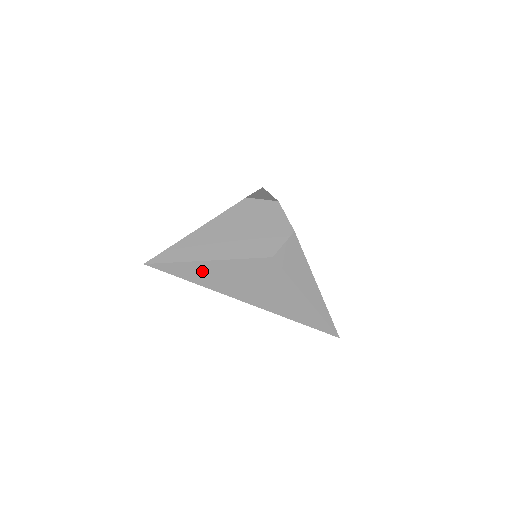
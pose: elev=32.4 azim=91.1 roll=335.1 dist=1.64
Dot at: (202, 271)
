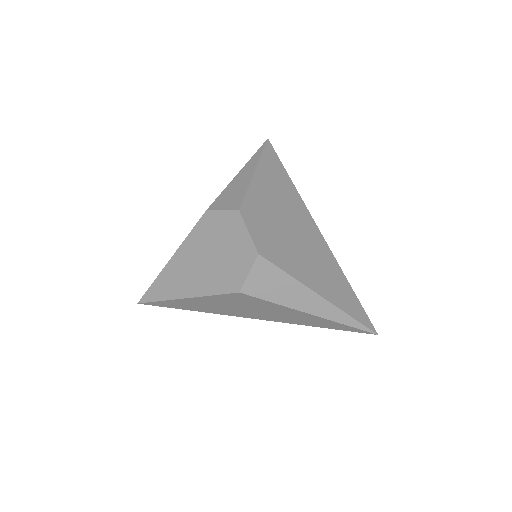
Dot at: (187, 304)
